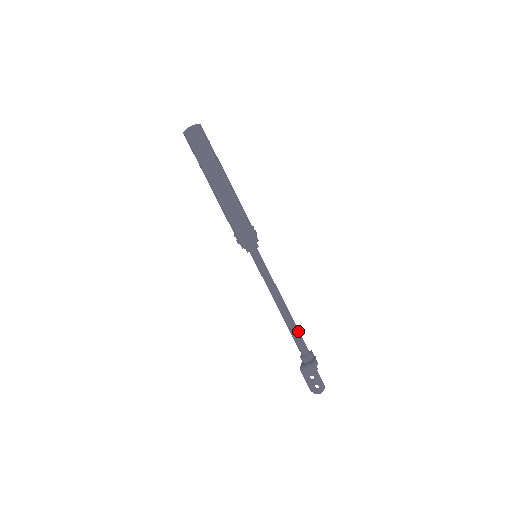
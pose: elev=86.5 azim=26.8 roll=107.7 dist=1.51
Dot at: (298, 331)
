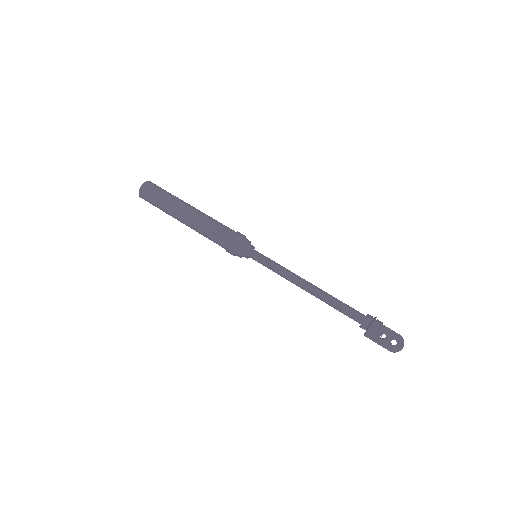
Dot at: (340, 301)
